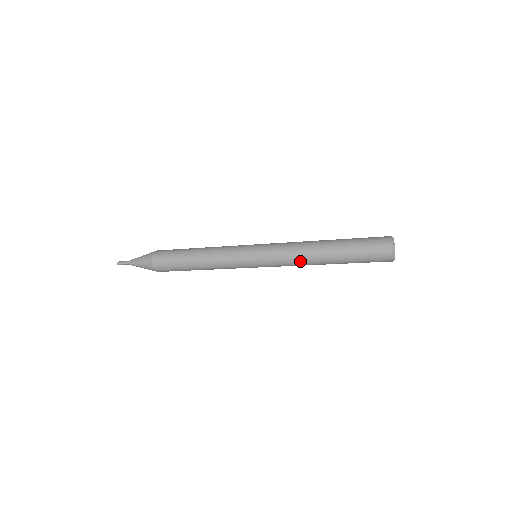
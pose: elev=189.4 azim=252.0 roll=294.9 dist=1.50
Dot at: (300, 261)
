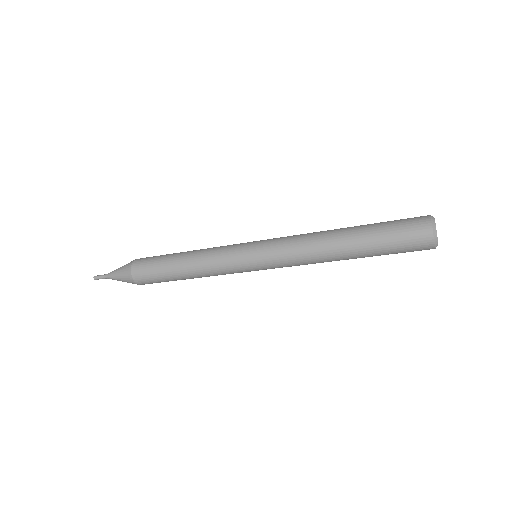
Dot at: (309, 244)
